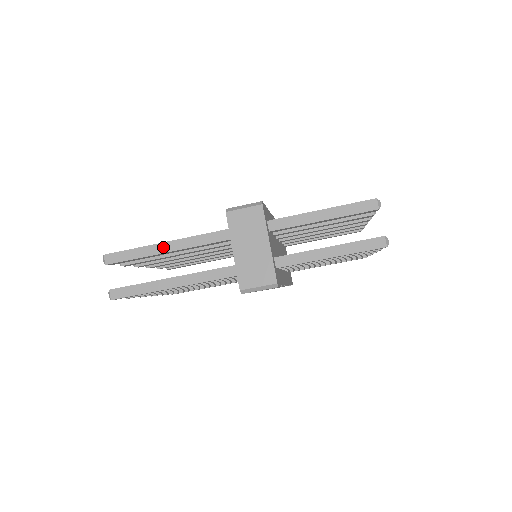
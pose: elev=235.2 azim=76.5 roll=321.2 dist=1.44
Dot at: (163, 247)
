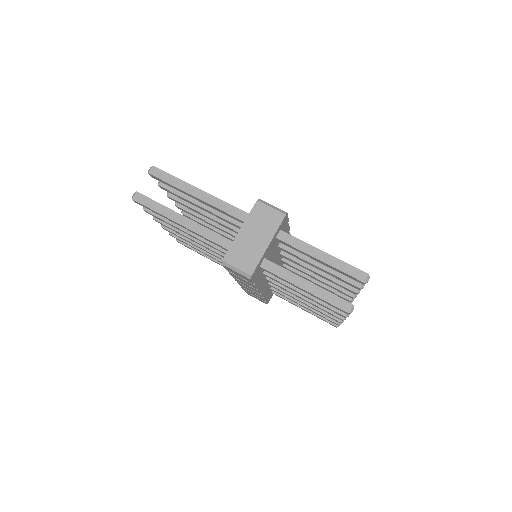
Dot at: (196, 191)
